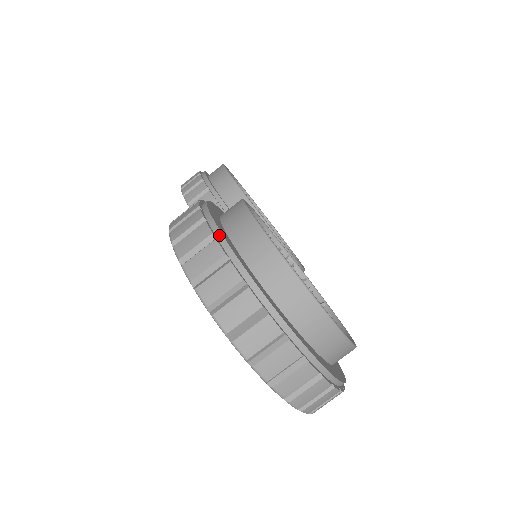
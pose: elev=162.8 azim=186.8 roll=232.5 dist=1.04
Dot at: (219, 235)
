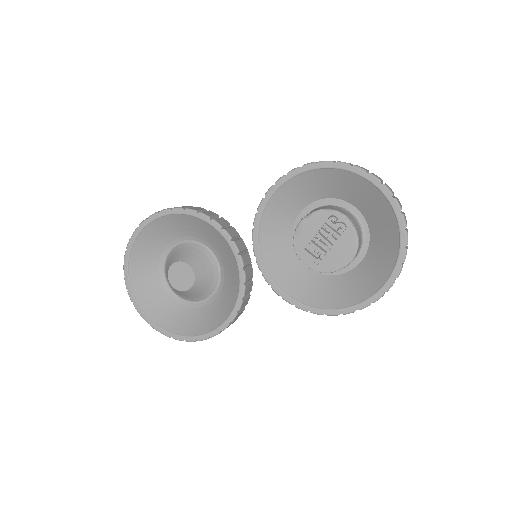
Dot at: occluded
